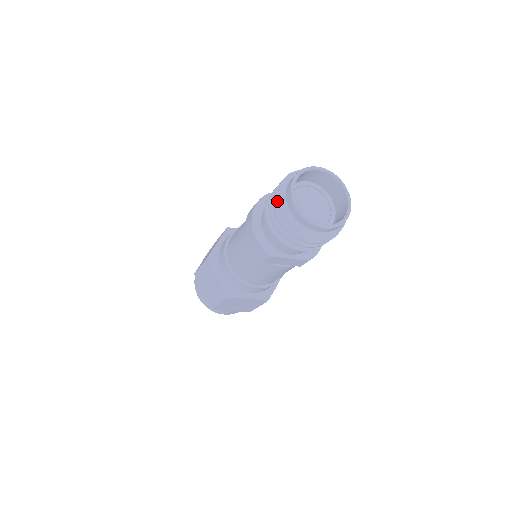
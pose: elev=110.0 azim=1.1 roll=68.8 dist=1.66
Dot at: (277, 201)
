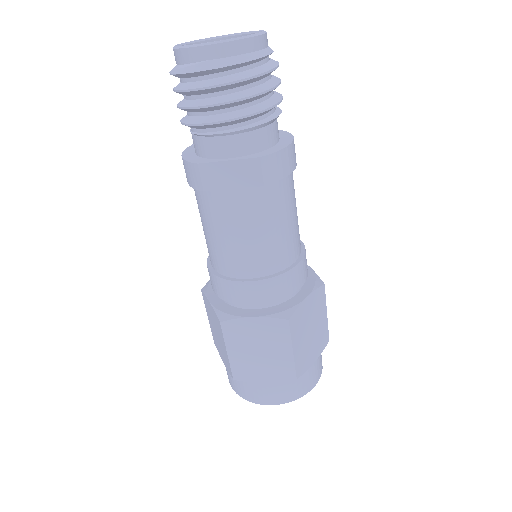
Dot at: occluded
